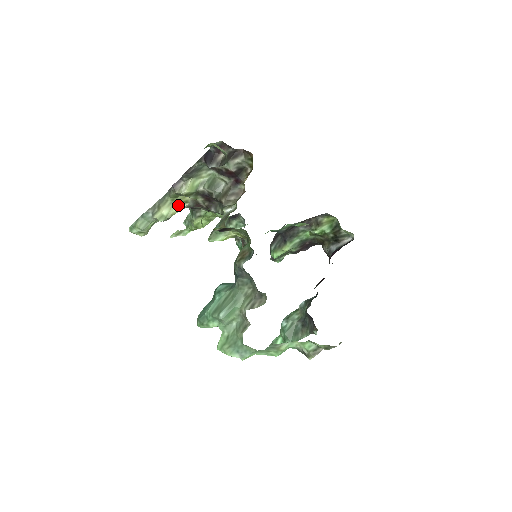
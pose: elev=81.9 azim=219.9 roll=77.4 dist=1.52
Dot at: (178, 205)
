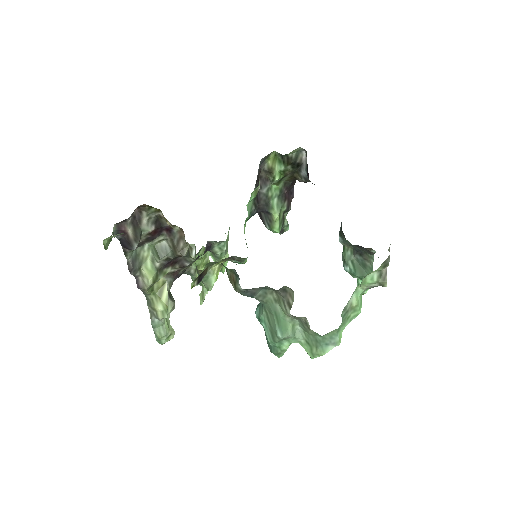
Dot at: (162, 292)
